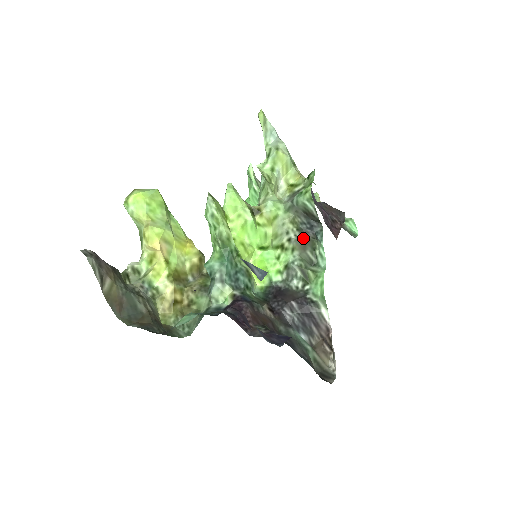
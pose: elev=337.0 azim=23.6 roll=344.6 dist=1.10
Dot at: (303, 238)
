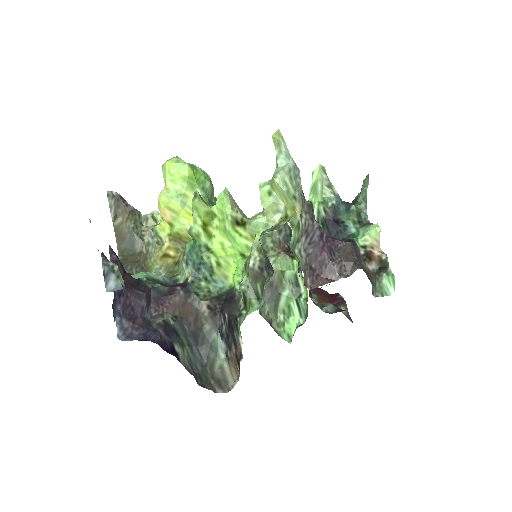
Dot at: (258, 271)
